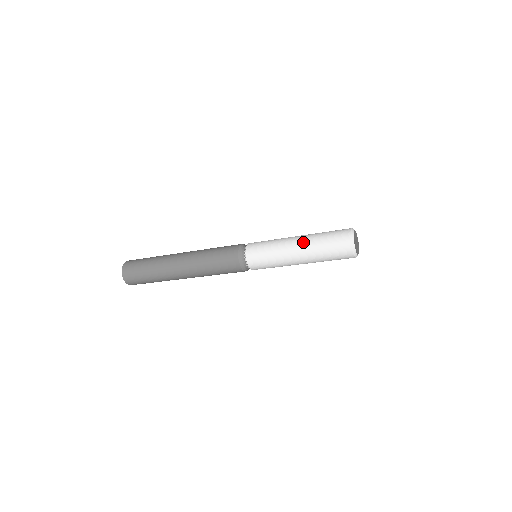
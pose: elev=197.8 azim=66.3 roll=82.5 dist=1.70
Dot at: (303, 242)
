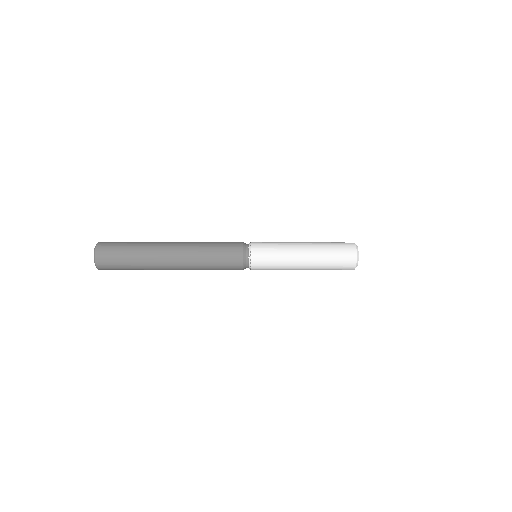
Dot at: (311, 257)
